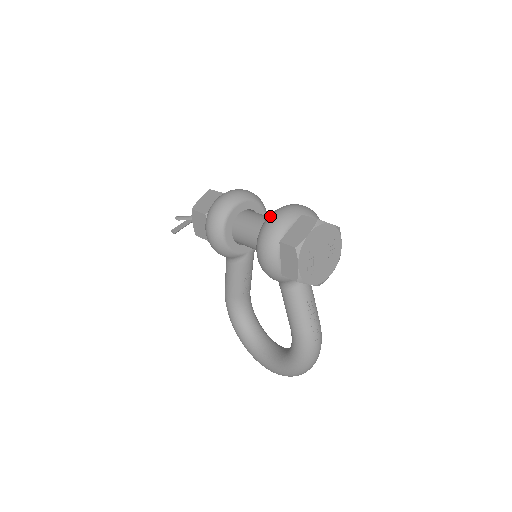
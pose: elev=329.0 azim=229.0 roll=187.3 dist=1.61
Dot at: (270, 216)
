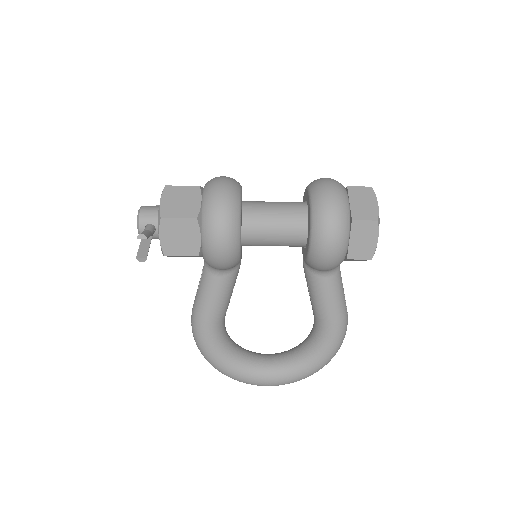
Dot at: (323, 195)
